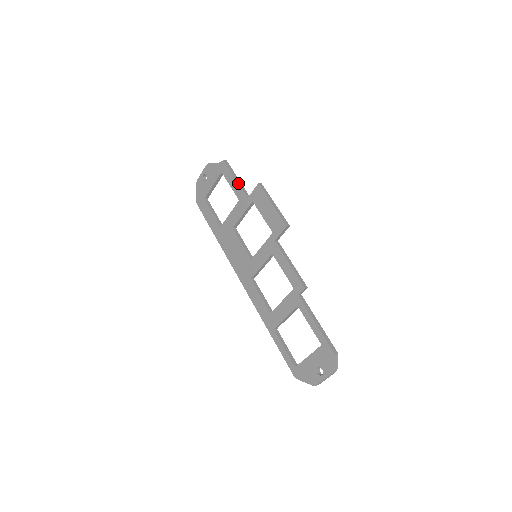
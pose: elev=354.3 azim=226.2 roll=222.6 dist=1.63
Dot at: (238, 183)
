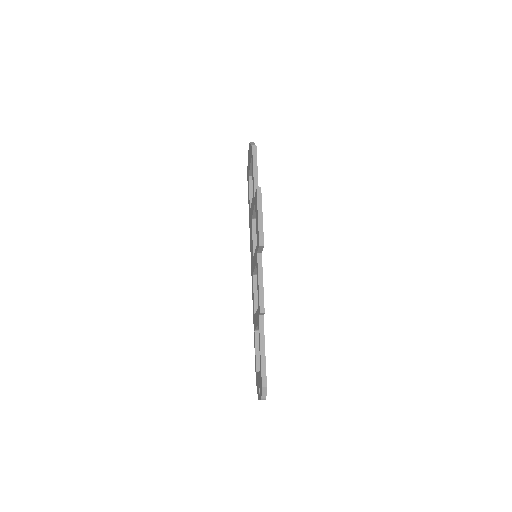
Dot at: (253, 177)
